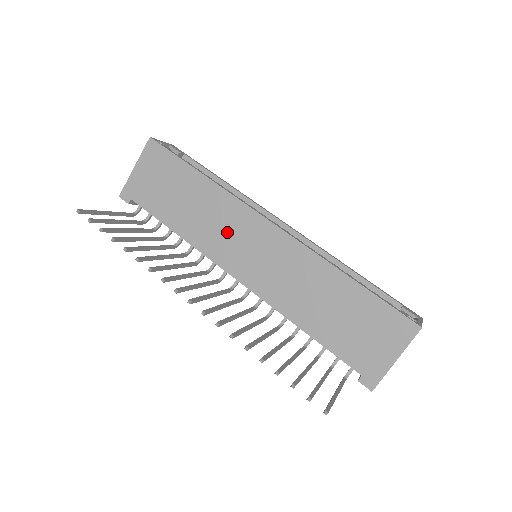
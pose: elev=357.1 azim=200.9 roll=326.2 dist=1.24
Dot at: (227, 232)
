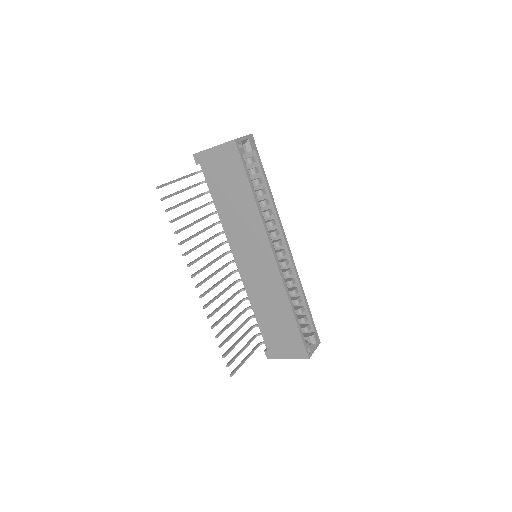
Dot at: (246, 237)
